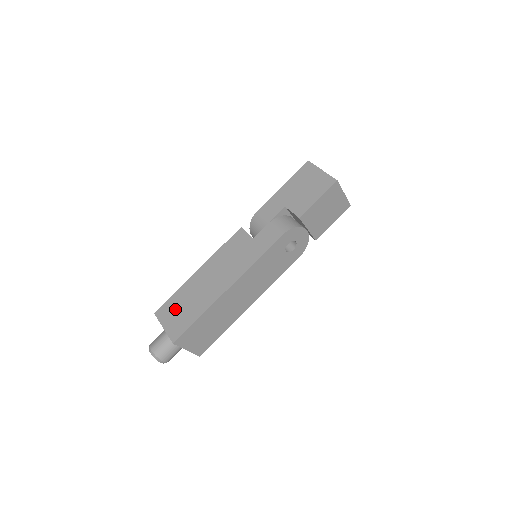
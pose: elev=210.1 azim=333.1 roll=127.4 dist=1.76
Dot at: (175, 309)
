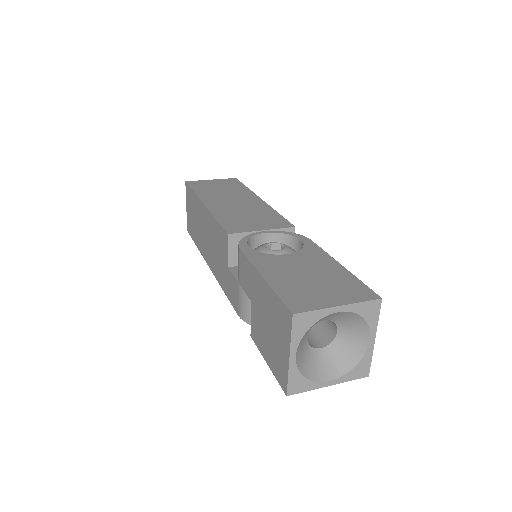
Dot at: (191, 207)
